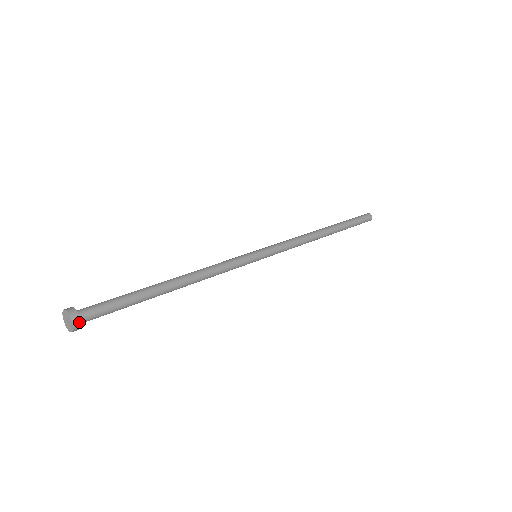
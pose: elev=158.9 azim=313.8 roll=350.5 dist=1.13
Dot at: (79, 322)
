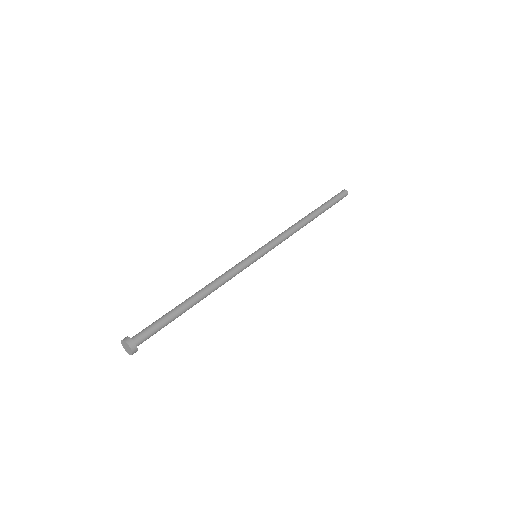
Dot at: (132, 341)
